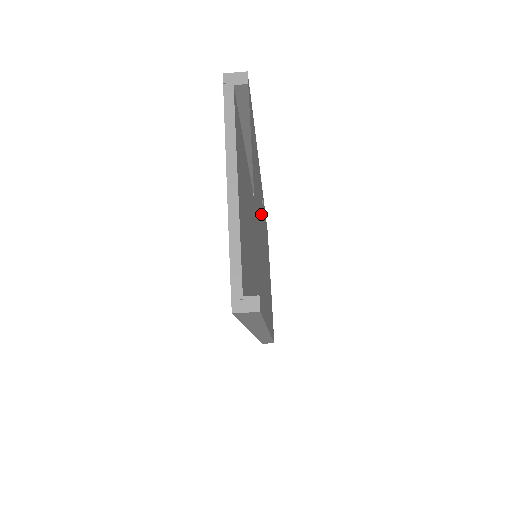
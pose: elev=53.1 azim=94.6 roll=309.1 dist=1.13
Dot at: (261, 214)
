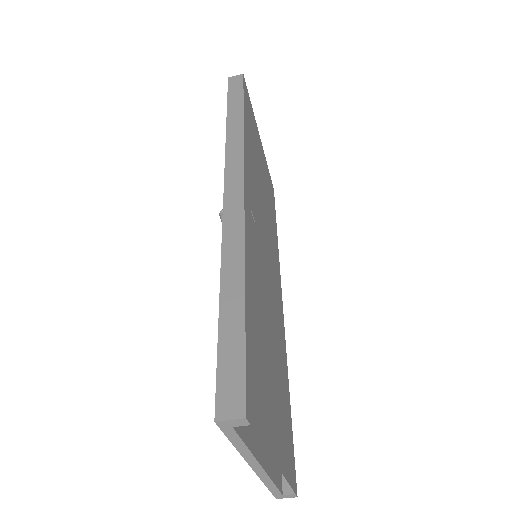
Dot at: (263, 291)
